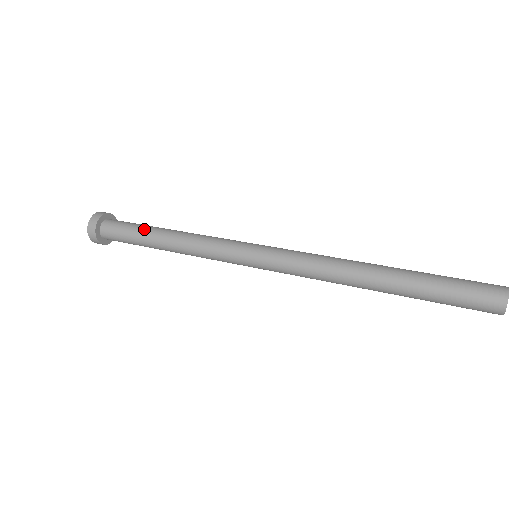
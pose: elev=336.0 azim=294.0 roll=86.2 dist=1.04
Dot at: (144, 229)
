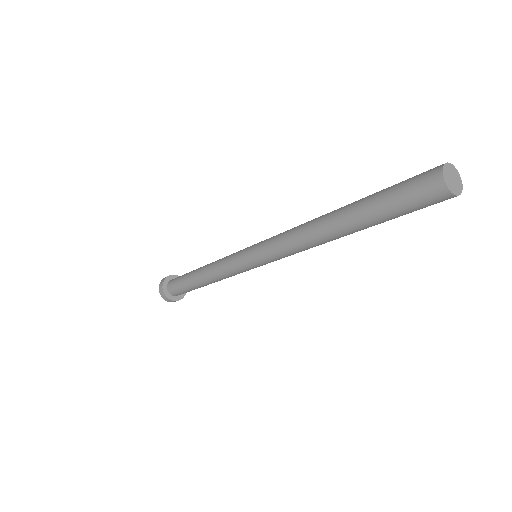
Dot at: (188, 274)
